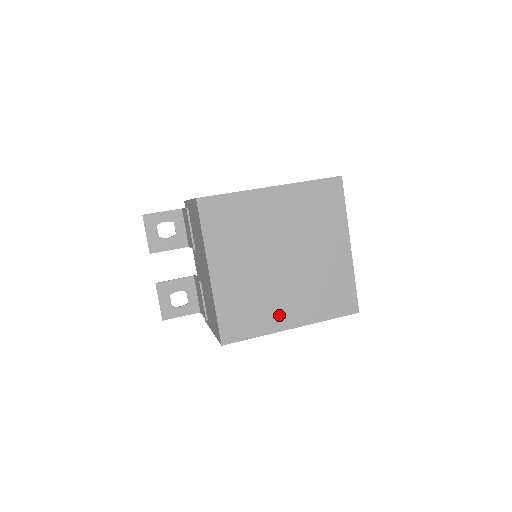
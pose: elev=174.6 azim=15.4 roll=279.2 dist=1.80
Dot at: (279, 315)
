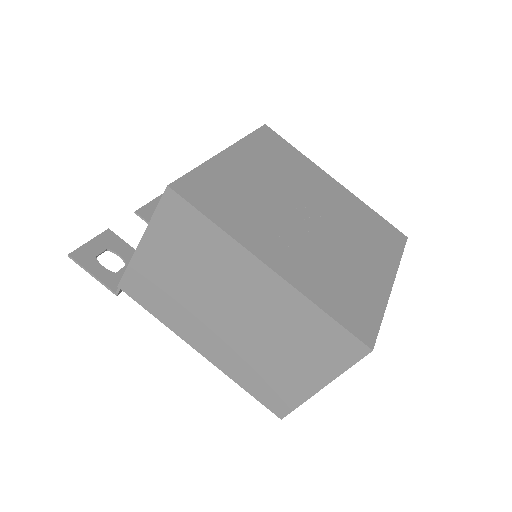
Dot at: (264, 240)
